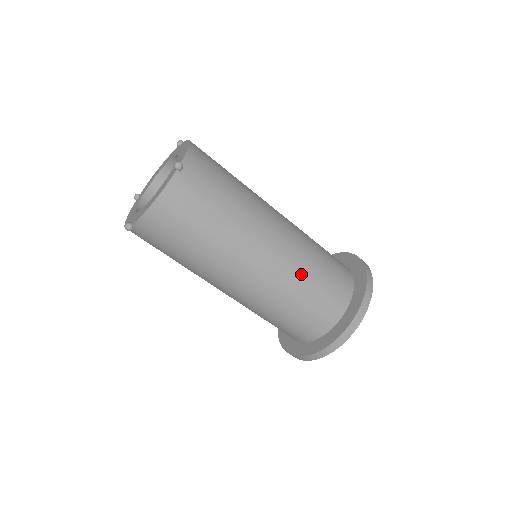
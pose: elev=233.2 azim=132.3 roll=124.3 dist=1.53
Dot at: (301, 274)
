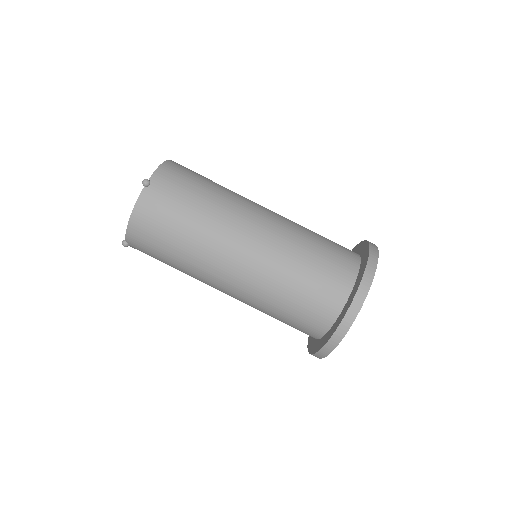
Dot at: occluded
